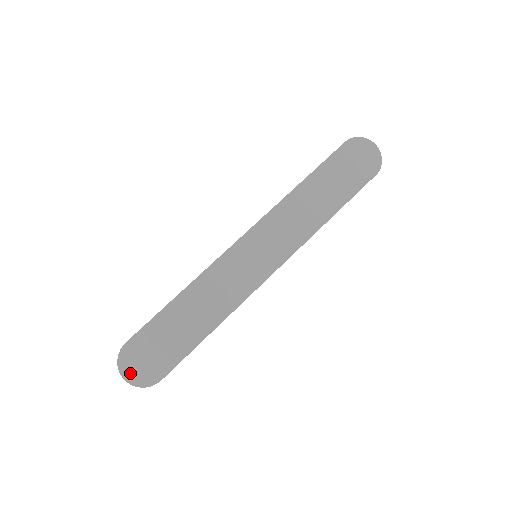
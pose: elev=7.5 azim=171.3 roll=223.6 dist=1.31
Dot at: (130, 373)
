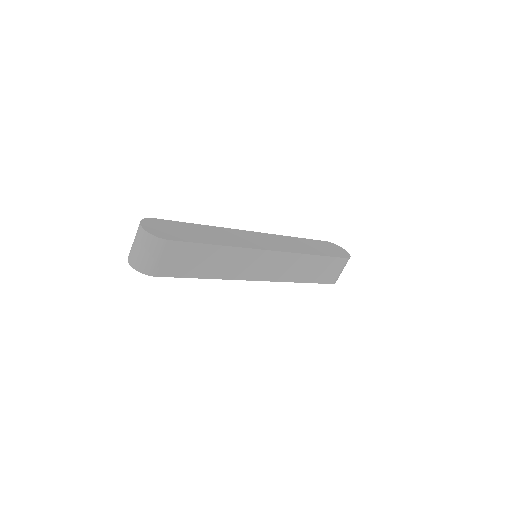
Dot at: (148, 227)
